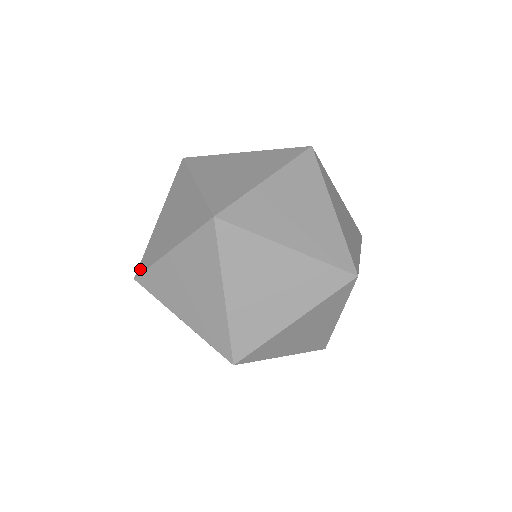
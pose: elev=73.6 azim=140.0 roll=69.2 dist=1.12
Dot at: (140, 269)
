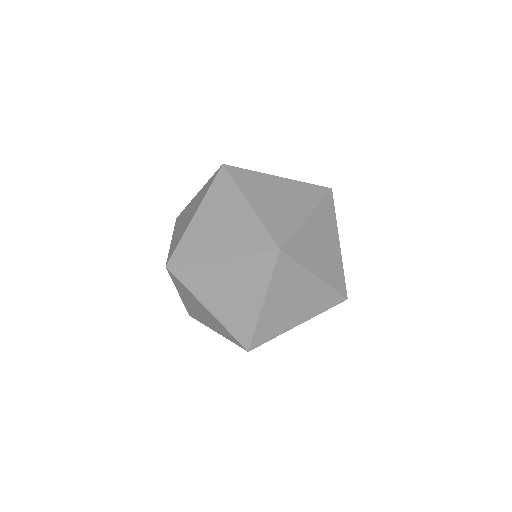
Dot at: (175, 260)
